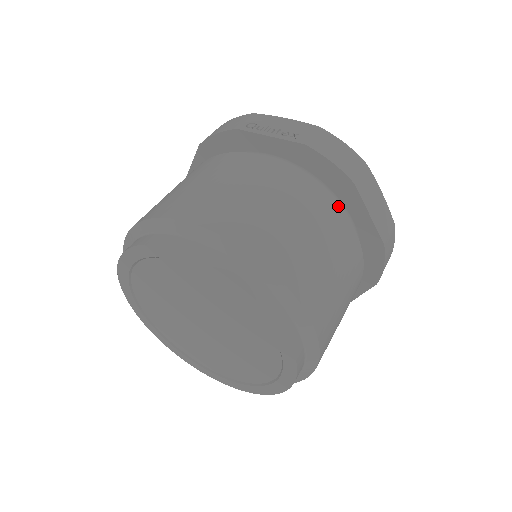
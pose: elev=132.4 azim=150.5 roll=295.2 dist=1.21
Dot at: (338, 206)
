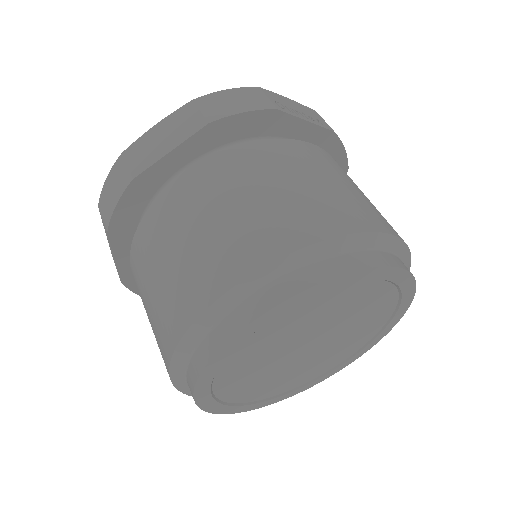
Dot at: occluded
